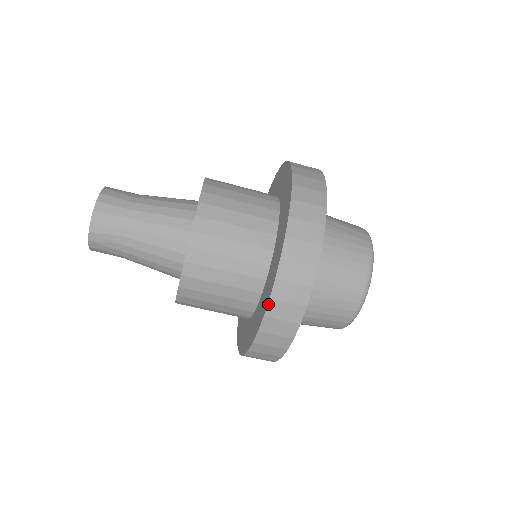
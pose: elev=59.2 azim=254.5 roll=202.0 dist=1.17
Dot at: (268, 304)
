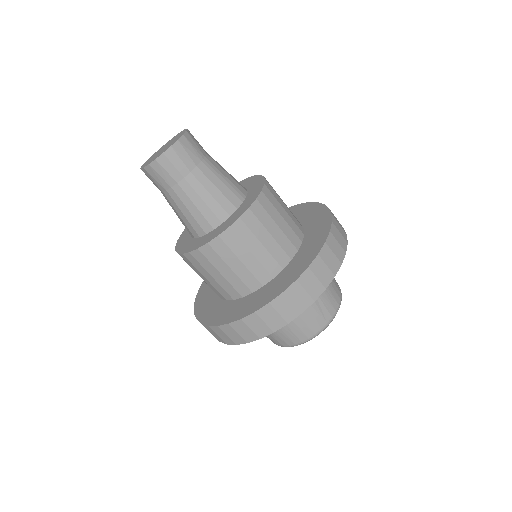
Dot at: (215, 326)
